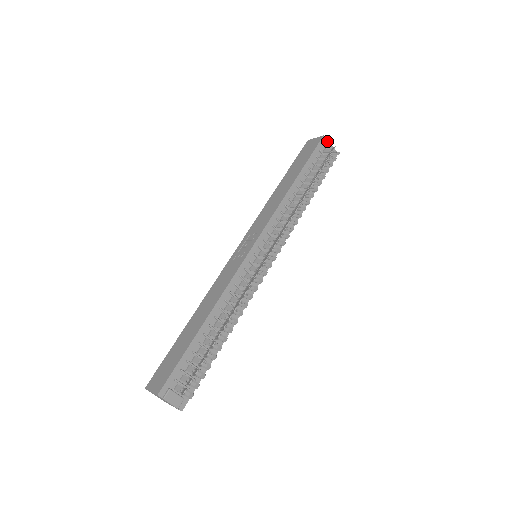
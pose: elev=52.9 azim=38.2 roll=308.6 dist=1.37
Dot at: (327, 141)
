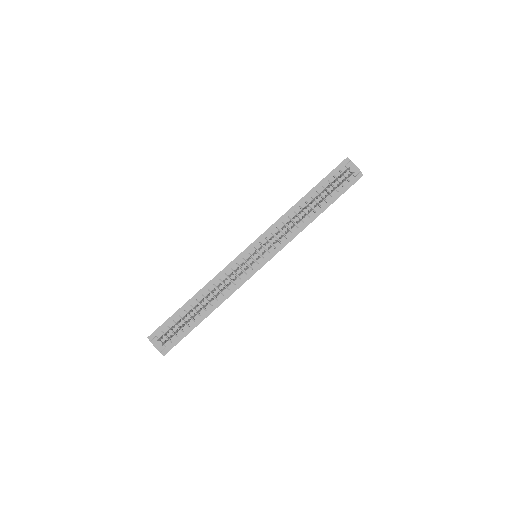
Dot at: (350, 162)
